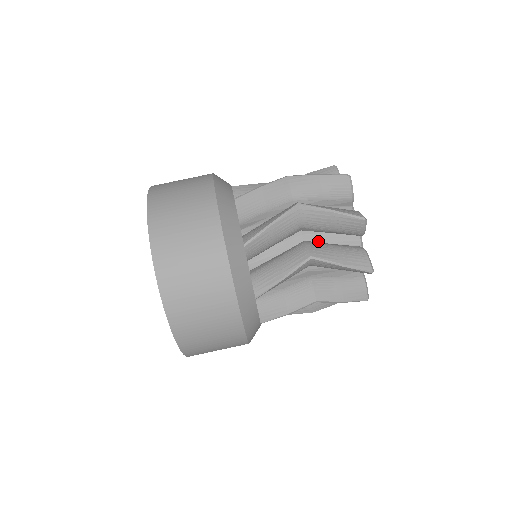
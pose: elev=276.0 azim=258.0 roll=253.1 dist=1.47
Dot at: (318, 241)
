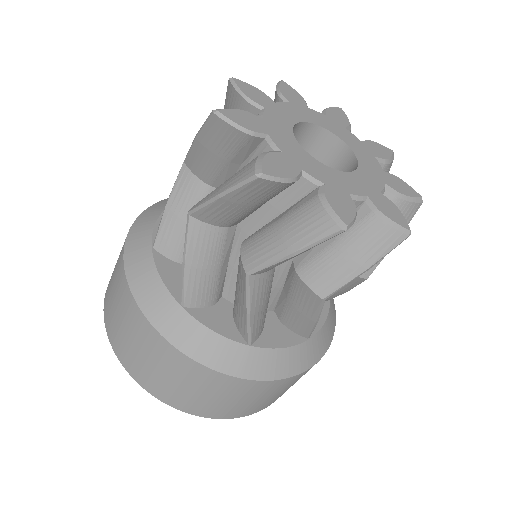
Dot at: (263, 224)
